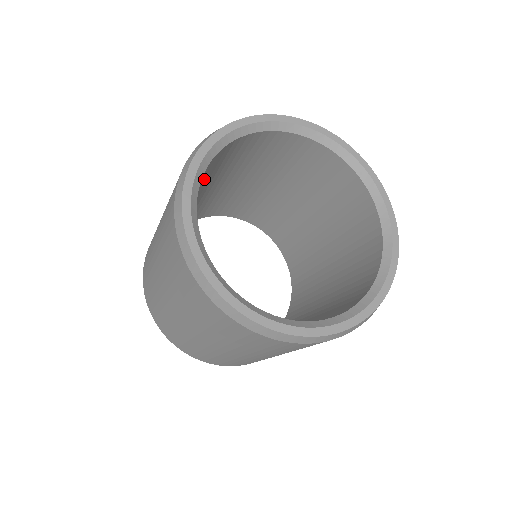
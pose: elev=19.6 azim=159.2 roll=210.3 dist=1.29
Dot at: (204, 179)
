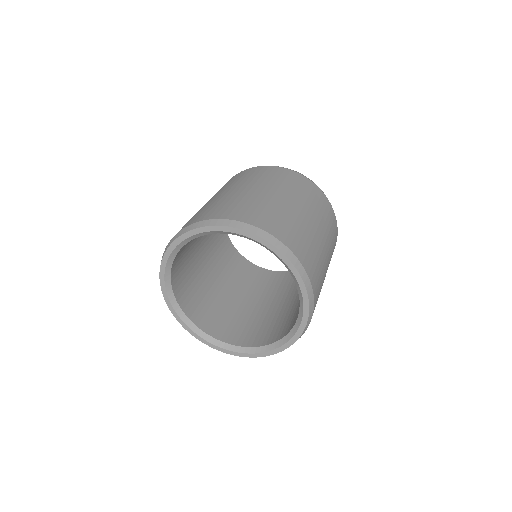
Dot at: occluded
